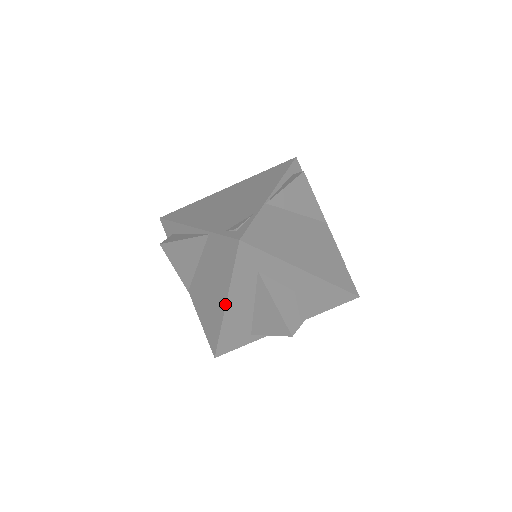
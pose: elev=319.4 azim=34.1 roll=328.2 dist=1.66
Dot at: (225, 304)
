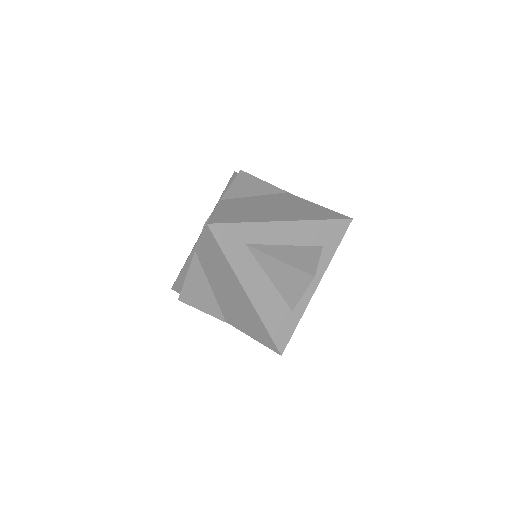
Dot at: (245, 292)
